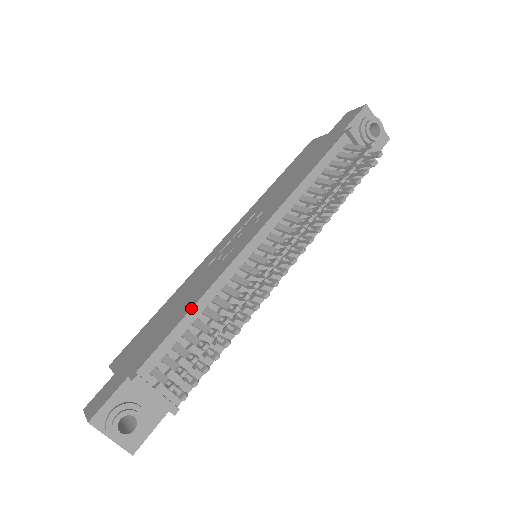
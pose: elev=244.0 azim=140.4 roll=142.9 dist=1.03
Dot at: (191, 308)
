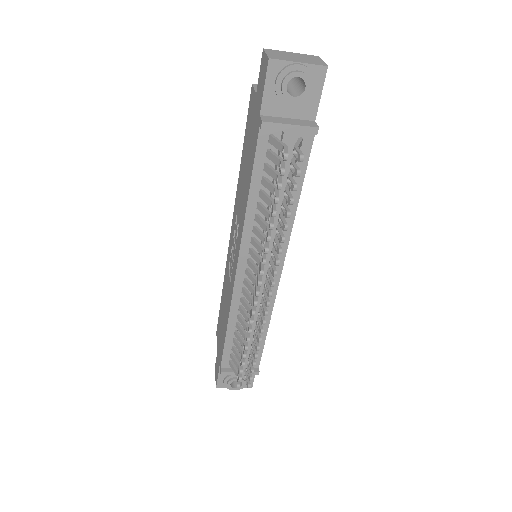
Dot at: (226, 329)
